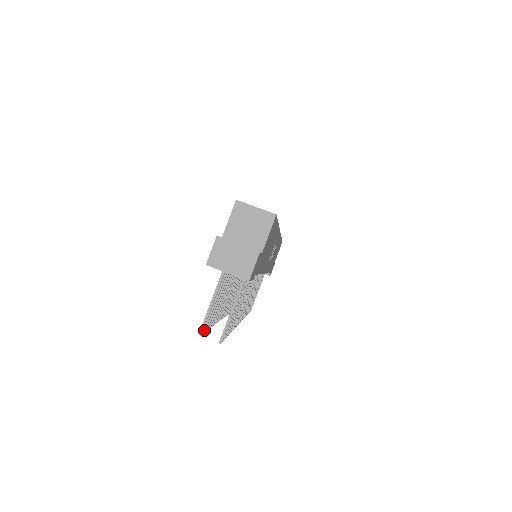
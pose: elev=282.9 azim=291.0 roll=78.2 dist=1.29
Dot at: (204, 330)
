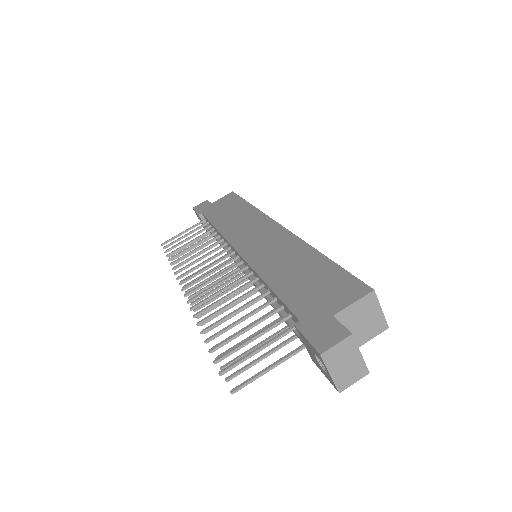
Dot at: (218, 362)
